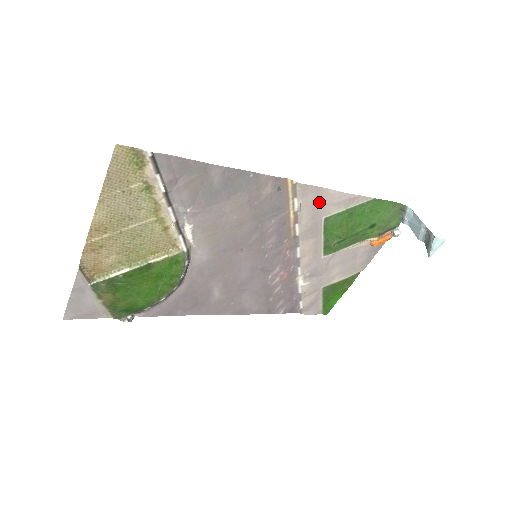
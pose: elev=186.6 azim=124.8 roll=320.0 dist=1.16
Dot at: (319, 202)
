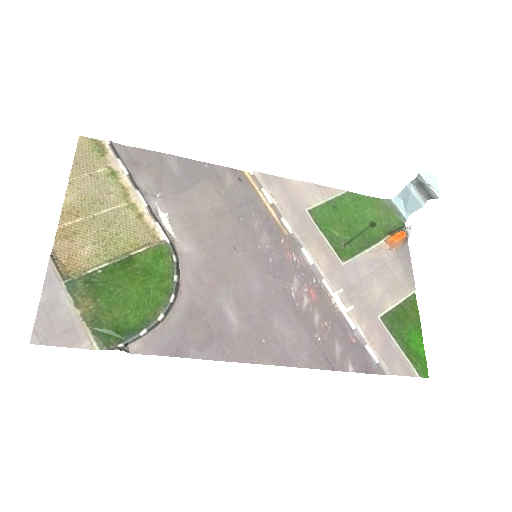
Dot at: (289, 192)
